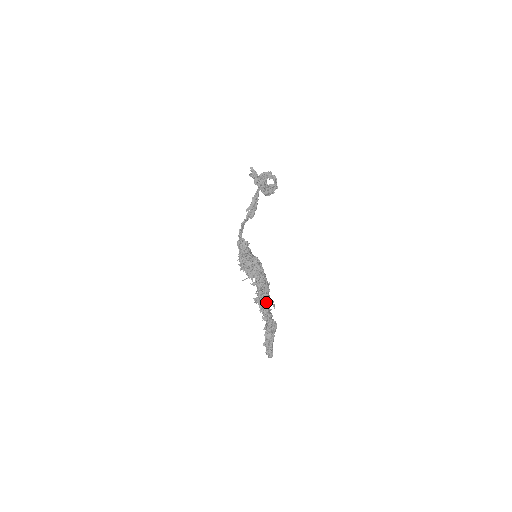
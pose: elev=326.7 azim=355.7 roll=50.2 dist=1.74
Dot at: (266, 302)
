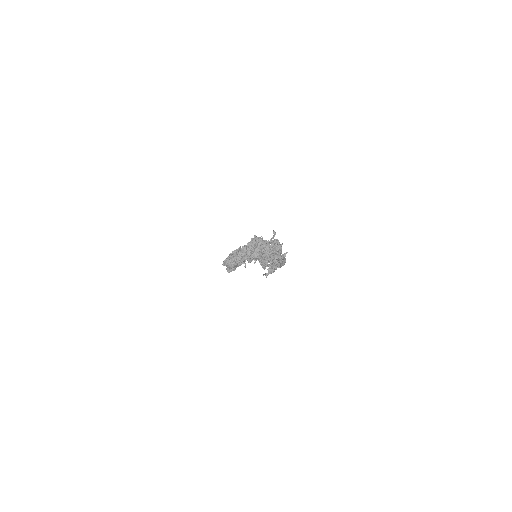
Dot at: (279, 253)
